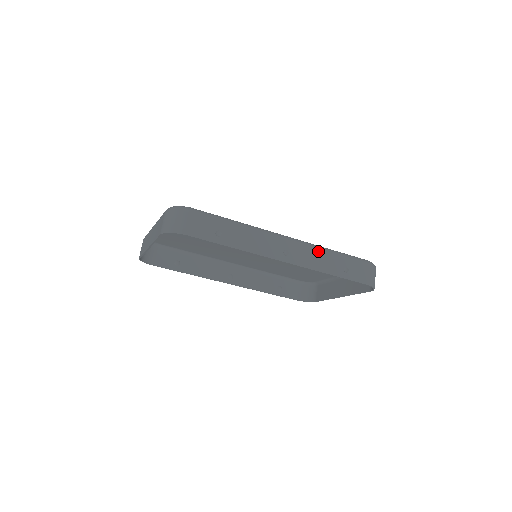
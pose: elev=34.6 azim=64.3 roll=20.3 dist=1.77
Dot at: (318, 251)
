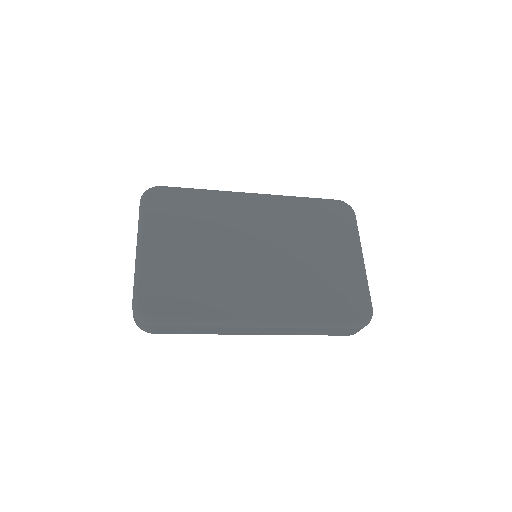
Dot at: (295, 329)
